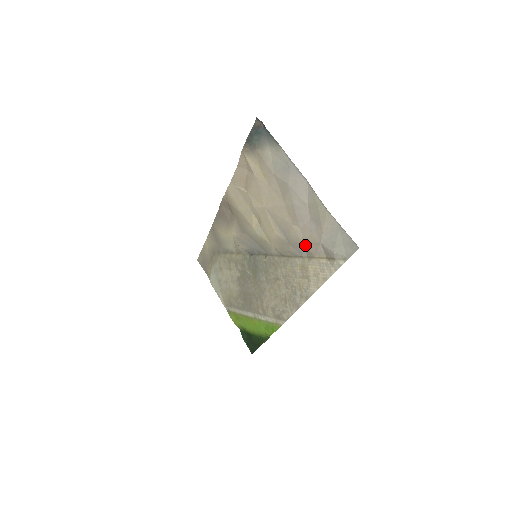
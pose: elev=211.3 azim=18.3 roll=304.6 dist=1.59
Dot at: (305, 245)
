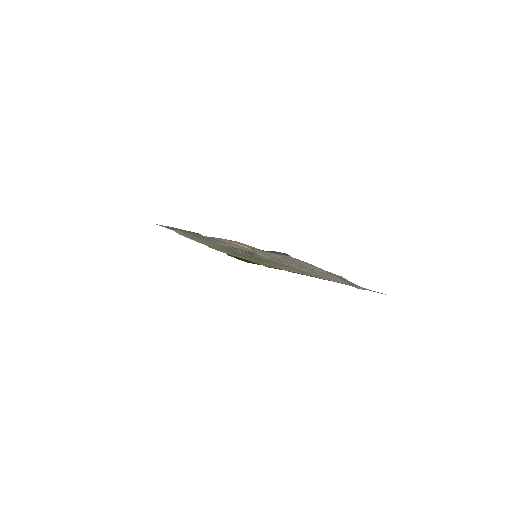
Dot at: occluded
